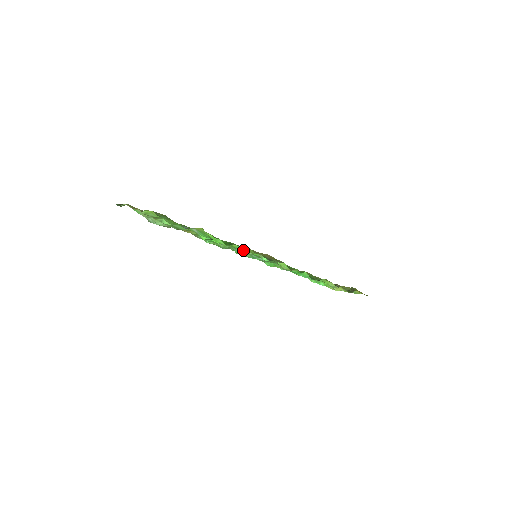
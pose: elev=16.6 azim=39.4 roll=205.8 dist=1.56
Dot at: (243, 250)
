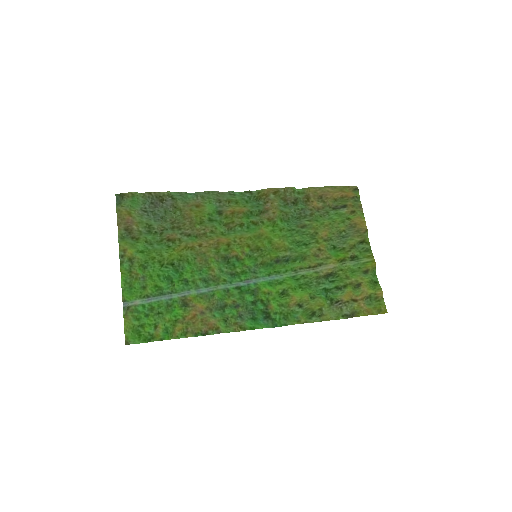
Dot at: (202, 296)
